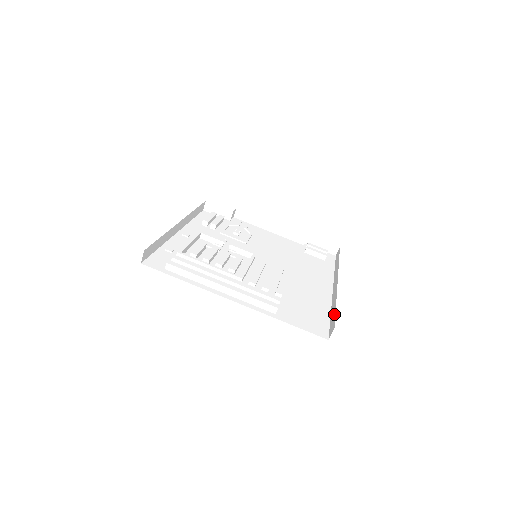
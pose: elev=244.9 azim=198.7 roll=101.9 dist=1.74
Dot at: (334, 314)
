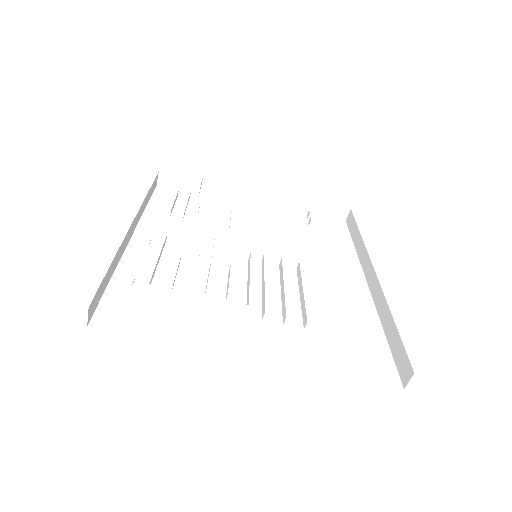
Dot at: (398, 341)
